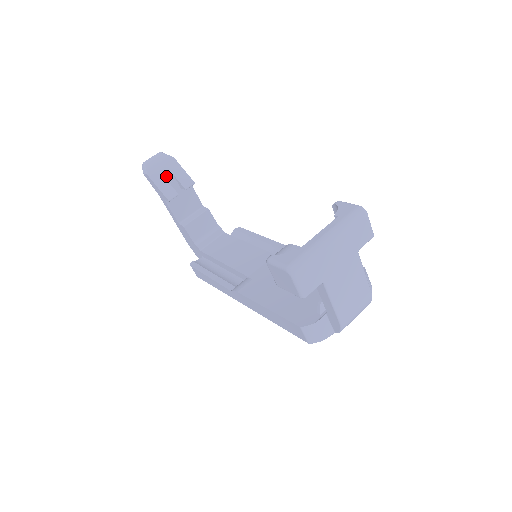
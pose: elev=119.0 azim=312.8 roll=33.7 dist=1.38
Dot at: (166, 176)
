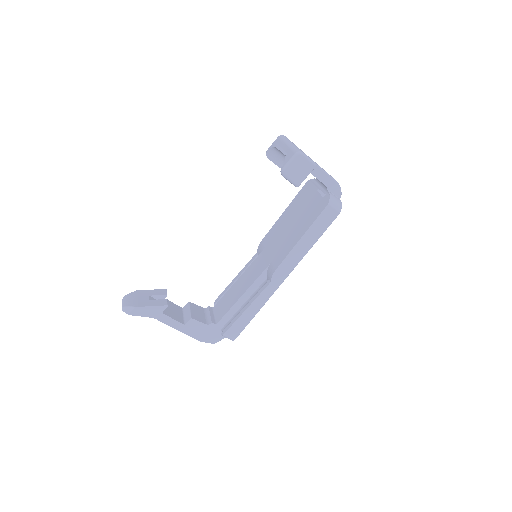
Dot at: (146, 299)
